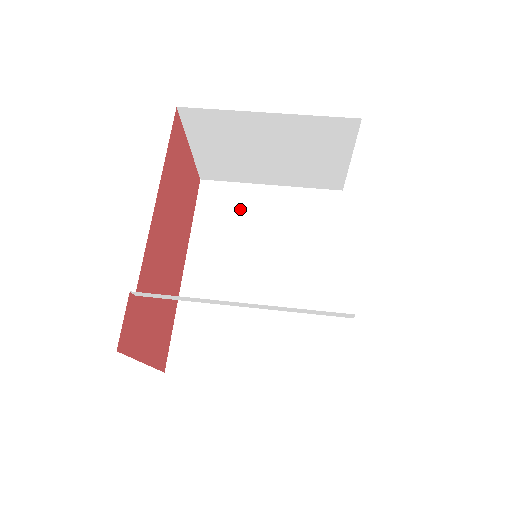
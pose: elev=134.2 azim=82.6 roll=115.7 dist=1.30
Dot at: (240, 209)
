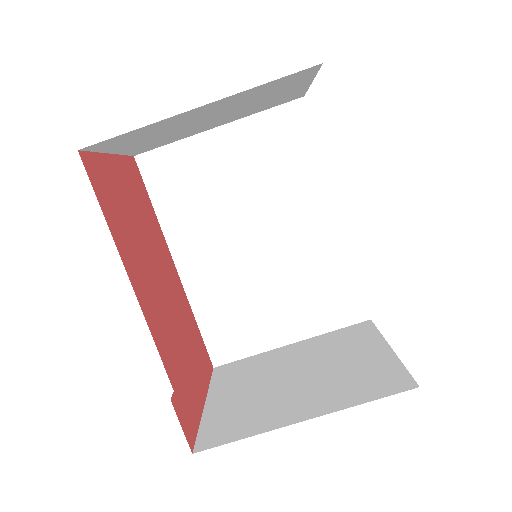
Dot at: (198, 174)
